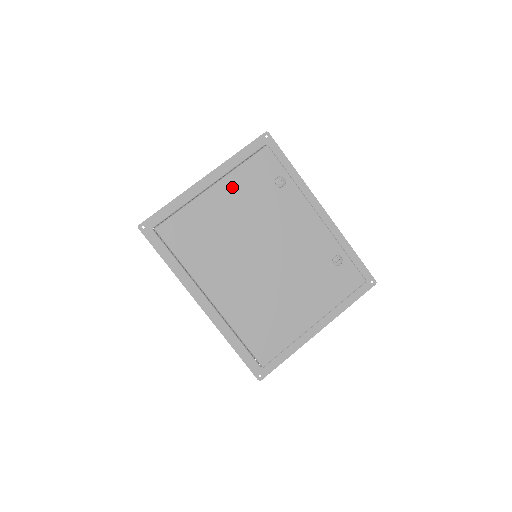
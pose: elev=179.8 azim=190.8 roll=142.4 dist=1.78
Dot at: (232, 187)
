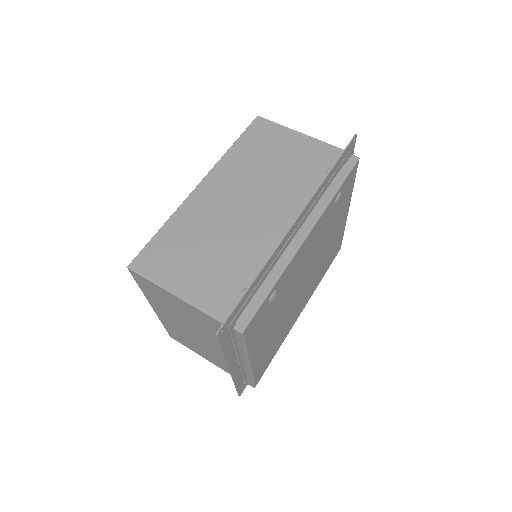
Dot at: (257, 346)
